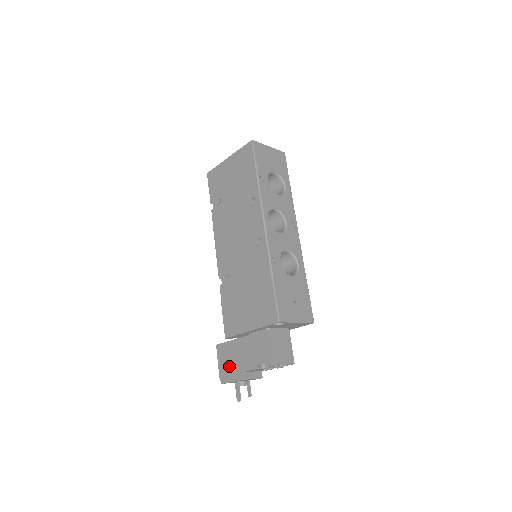
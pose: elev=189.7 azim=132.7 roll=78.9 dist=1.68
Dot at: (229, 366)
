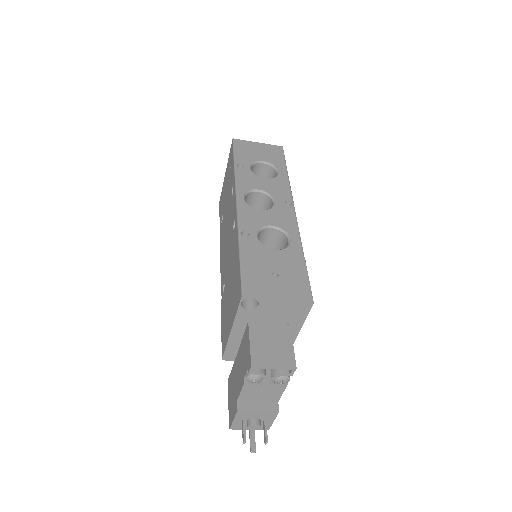
Dot at: (232, 399)
